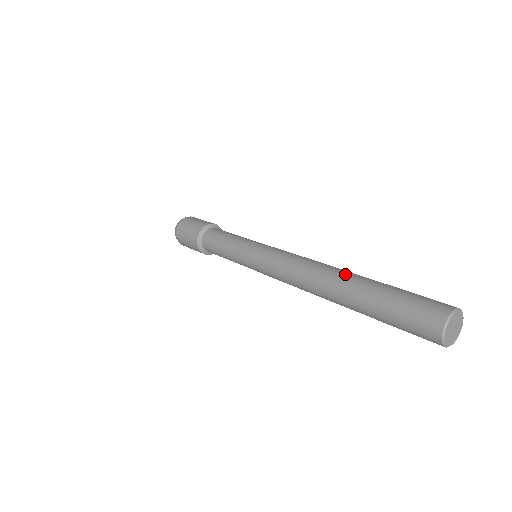
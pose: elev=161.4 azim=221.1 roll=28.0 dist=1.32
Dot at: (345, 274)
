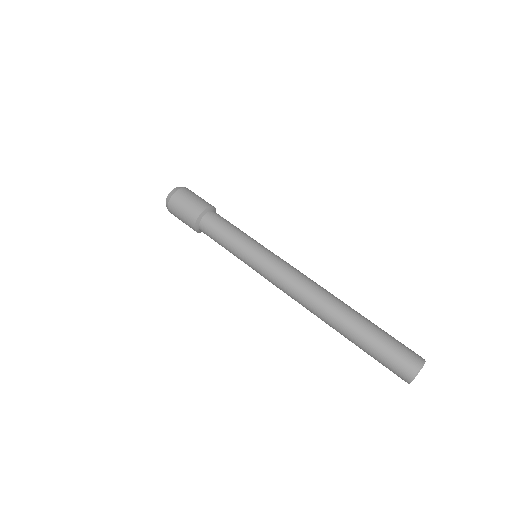
Dot at: (341, 311)
